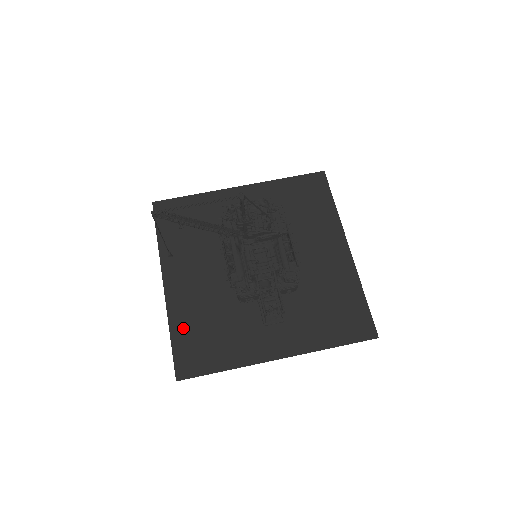
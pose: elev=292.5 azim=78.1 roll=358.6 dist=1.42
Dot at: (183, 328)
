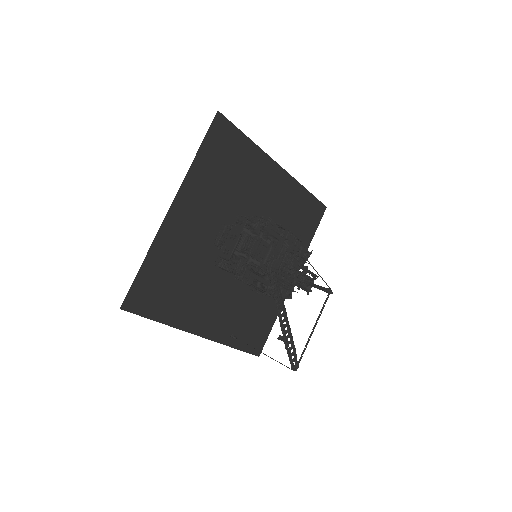
Dot at: (237, 336)
